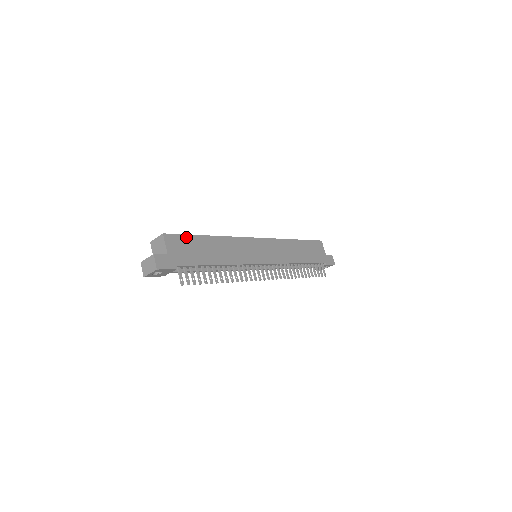
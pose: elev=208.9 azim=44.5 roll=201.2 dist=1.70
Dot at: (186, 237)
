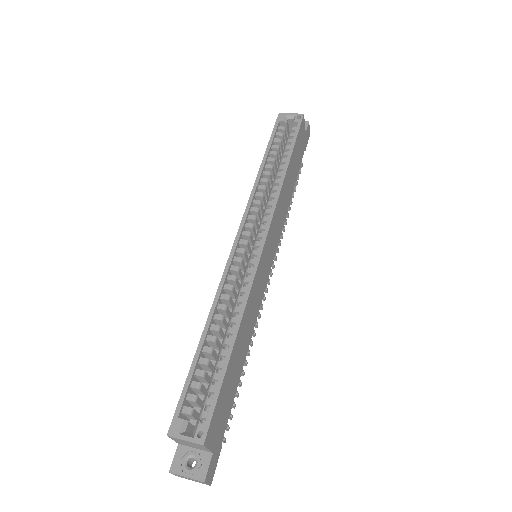
Dot at: (219, 397)
